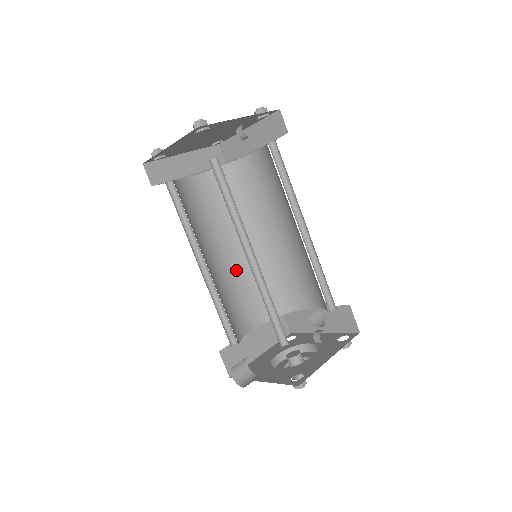
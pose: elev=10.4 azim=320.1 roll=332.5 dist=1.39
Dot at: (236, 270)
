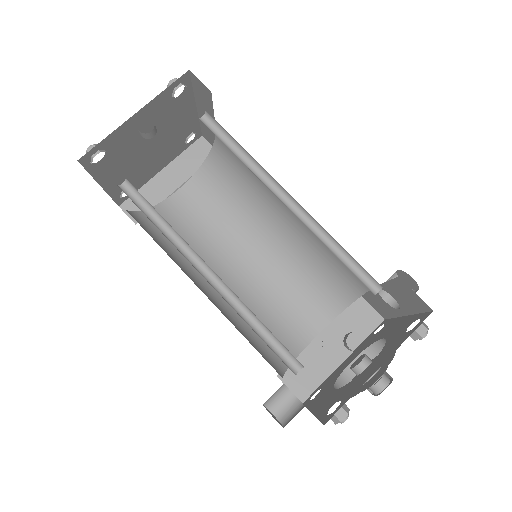
Dot at: (270, 271)
